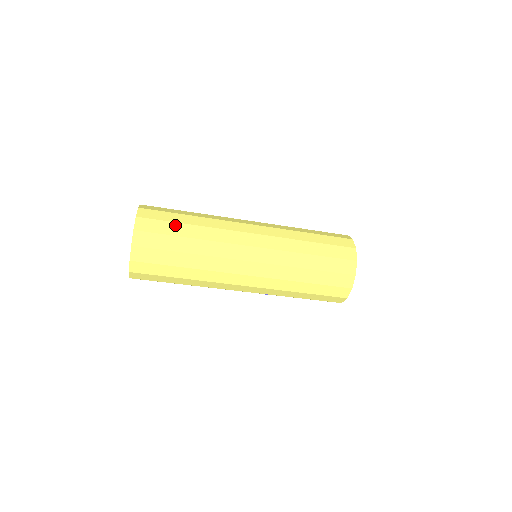
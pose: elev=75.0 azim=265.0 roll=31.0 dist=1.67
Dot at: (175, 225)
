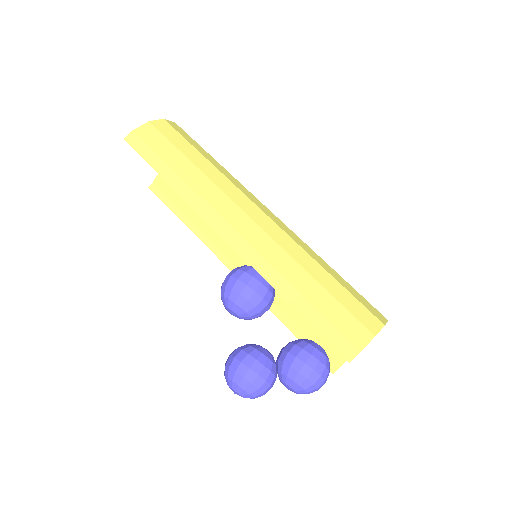
Dot at: occluded
